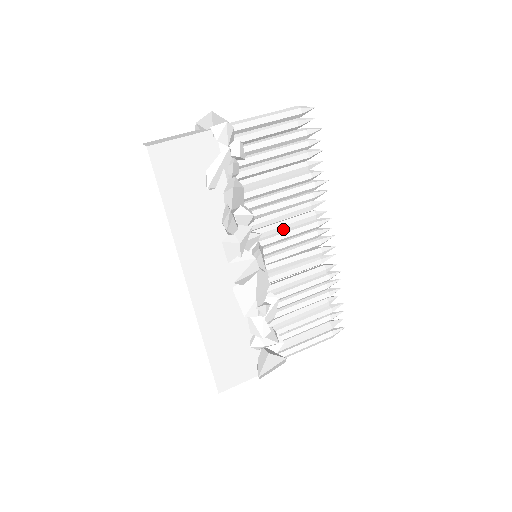
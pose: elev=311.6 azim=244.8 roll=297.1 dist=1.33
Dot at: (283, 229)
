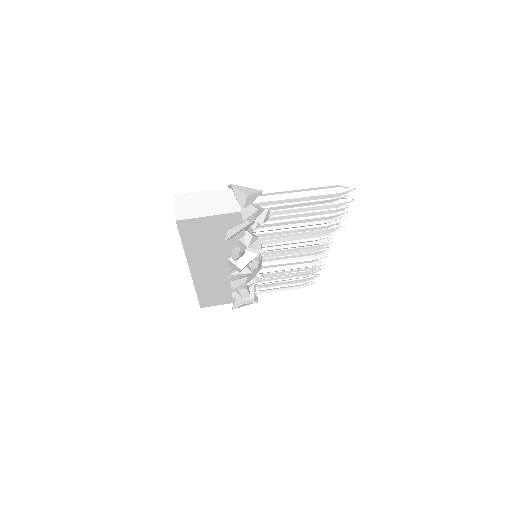
Dot at: (286, 248)
